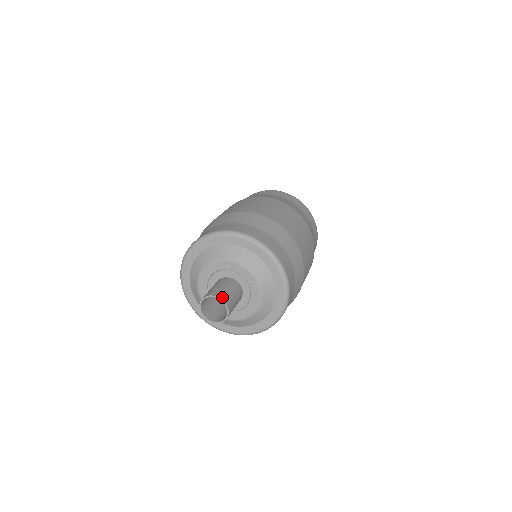
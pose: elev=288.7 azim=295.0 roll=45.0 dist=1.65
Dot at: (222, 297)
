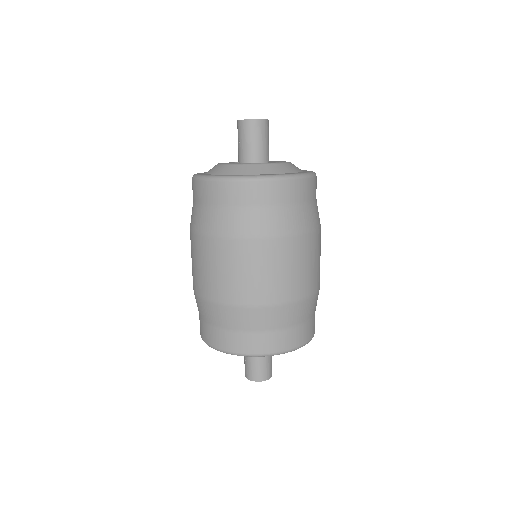
Dot at: occluded
